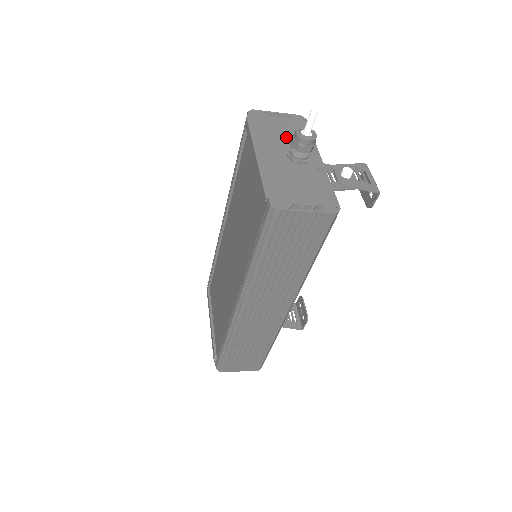
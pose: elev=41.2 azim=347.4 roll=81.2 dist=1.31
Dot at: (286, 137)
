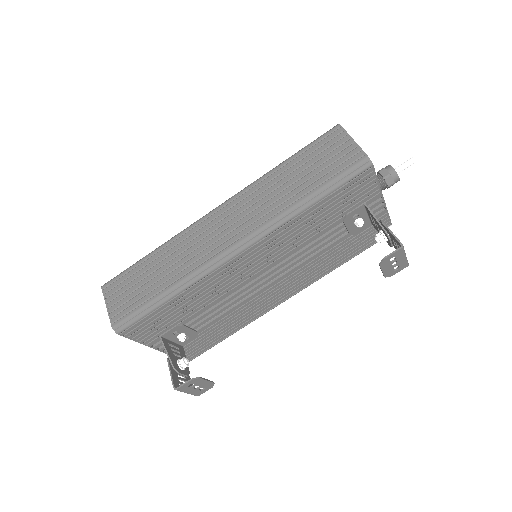
Dot at: occluded
